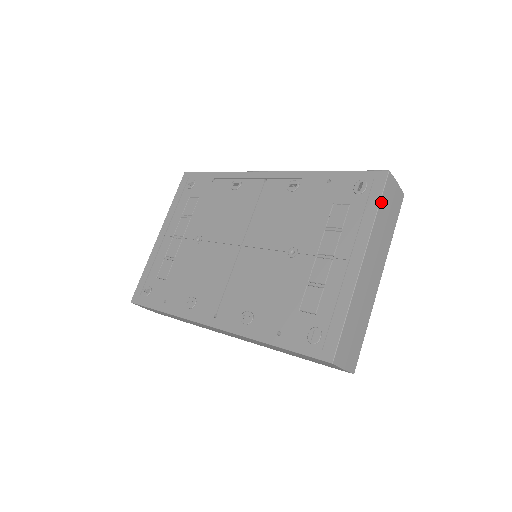
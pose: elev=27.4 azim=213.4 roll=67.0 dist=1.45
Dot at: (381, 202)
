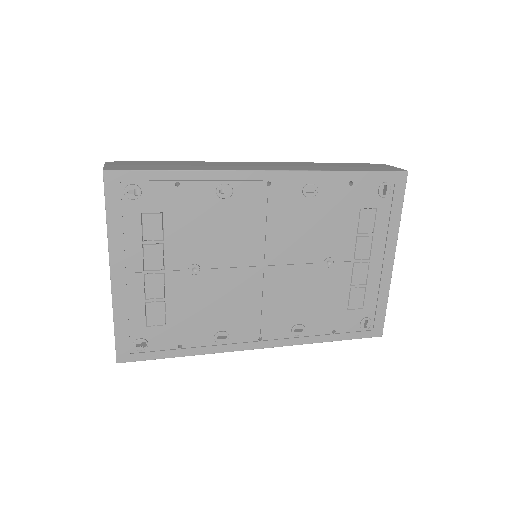
Dot at: (402, 202)
